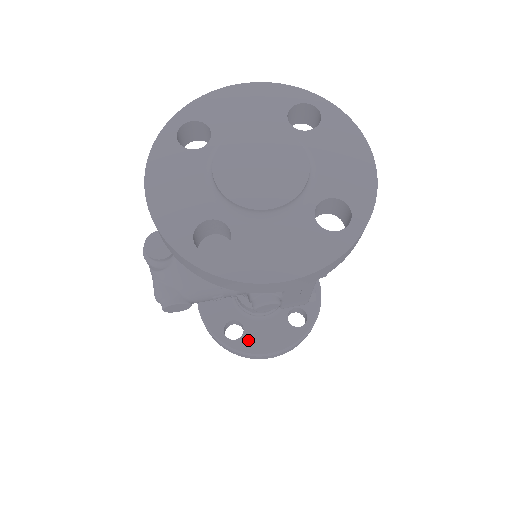
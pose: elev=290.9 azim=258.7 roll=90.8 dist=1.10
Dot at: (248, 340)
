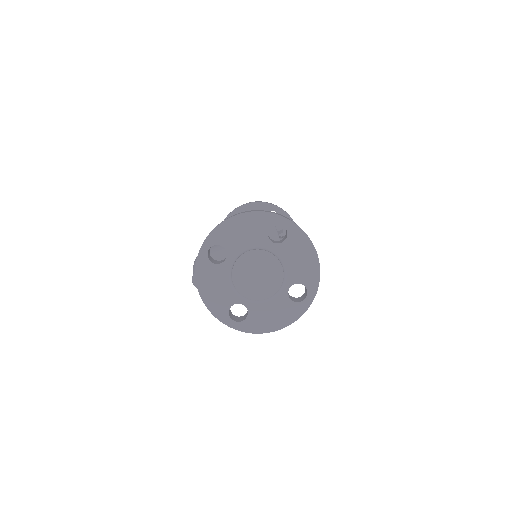
Dot at: occluded
